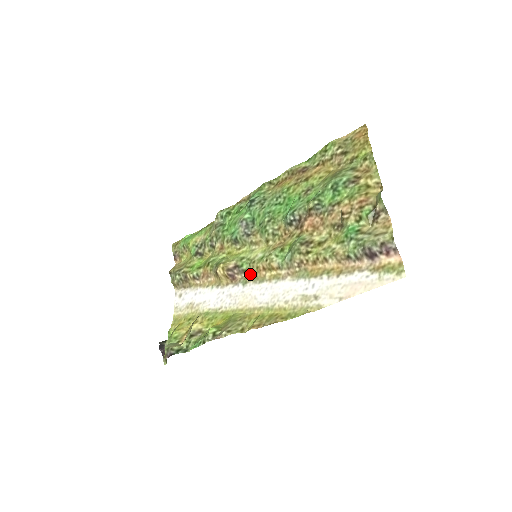
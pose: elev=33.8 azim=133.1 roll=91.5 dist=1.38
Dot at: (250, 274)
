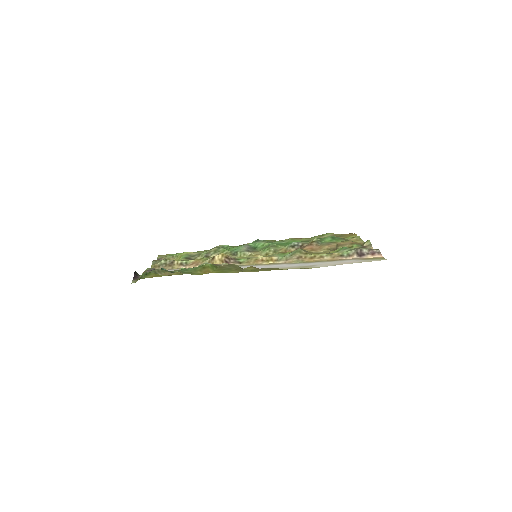
Dot at: (246, 263)
